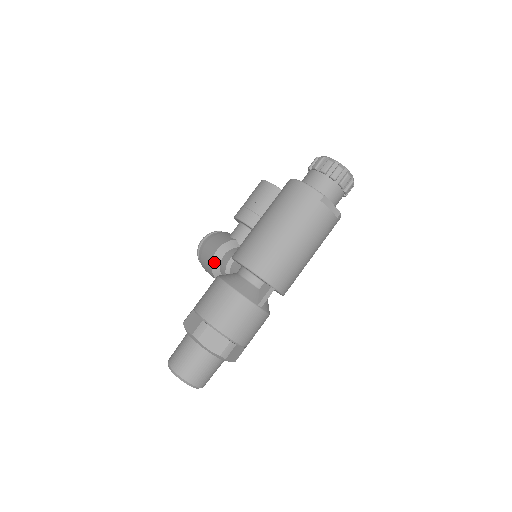
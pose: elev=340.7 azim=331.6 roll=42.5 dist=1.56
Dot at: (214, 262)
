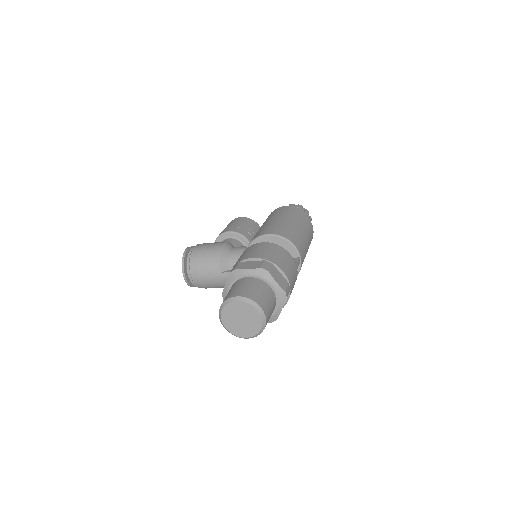
Dot at: (223, 252)
